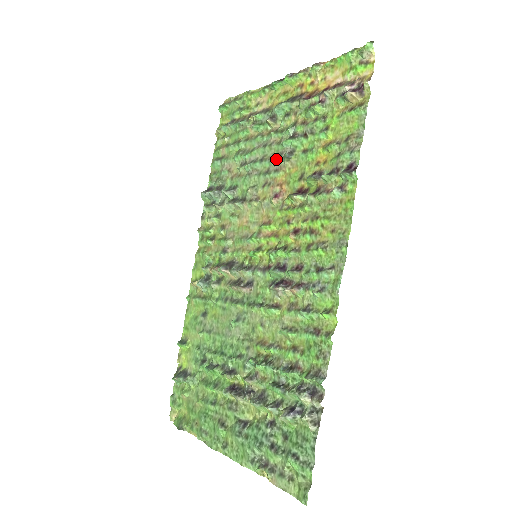
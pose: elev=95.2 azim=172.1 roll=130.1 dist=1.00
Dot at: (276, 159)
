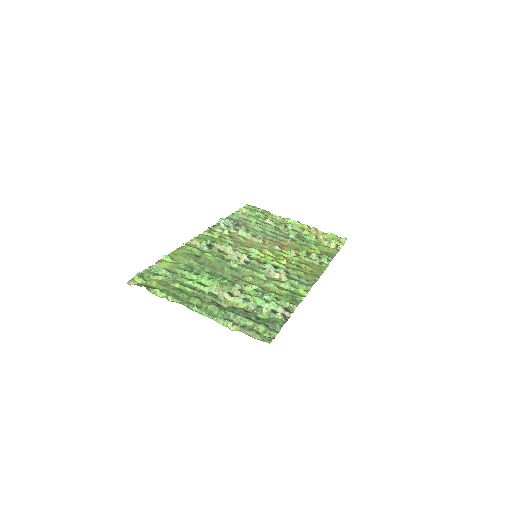
Dot at: (283, 237)
